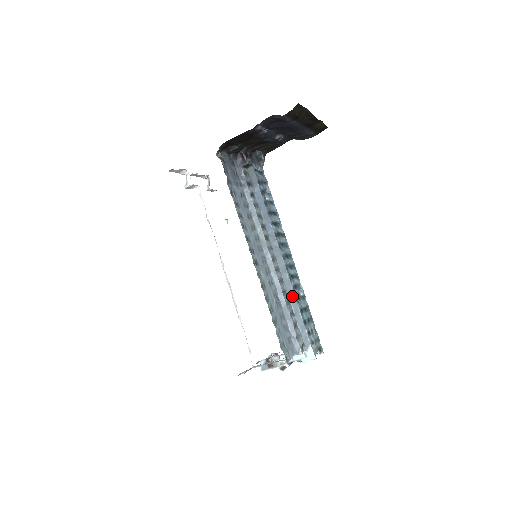
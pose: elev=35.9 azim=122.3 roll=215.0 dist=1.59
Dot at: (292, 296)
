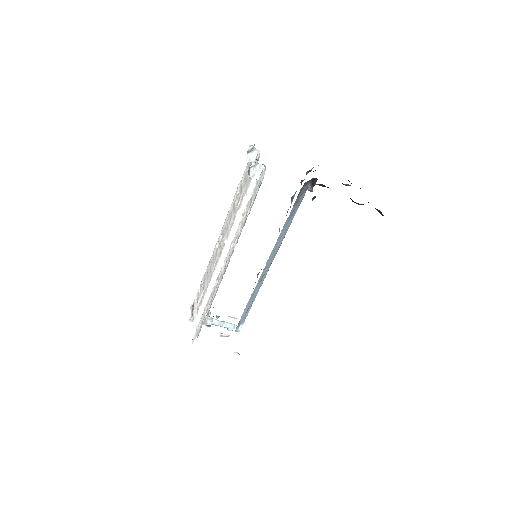
Dot at: (257, 291)
